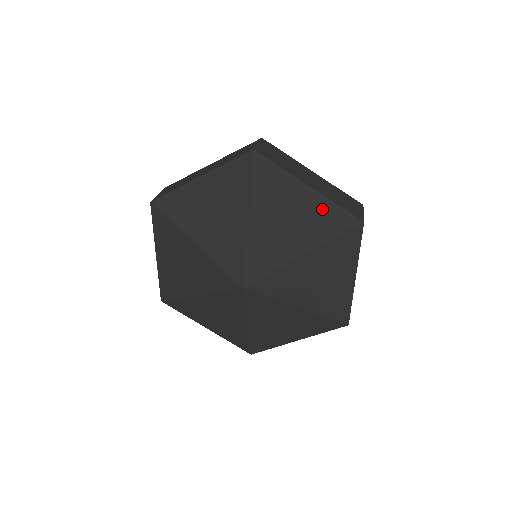
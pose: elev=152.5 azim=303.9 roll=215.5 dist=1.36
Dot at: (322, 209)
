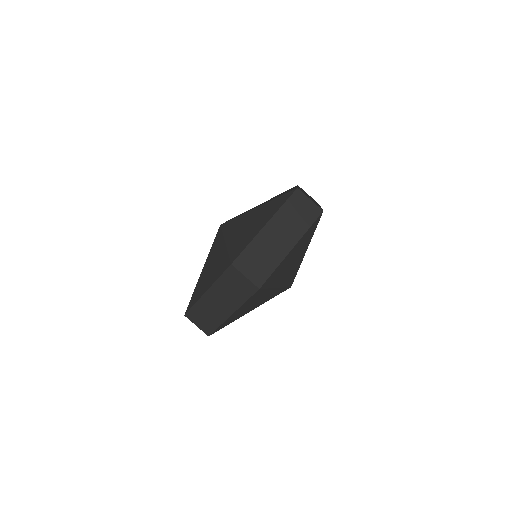
Dot at: occluded
